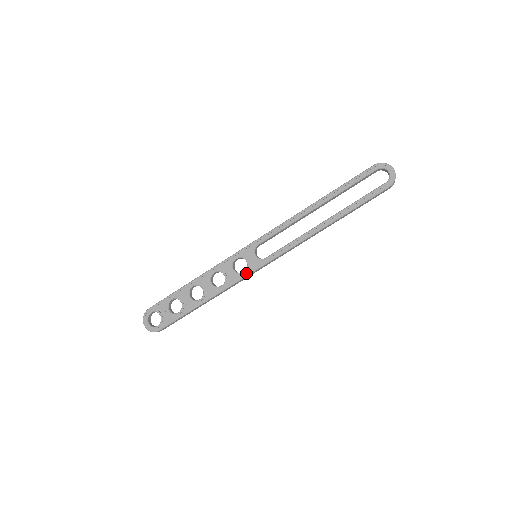
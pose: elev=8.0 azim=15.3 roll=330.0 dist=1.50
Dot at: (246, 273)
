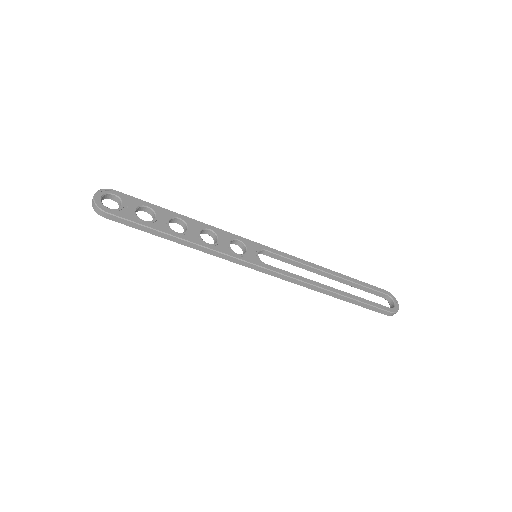
Dot at: (240, 257)
